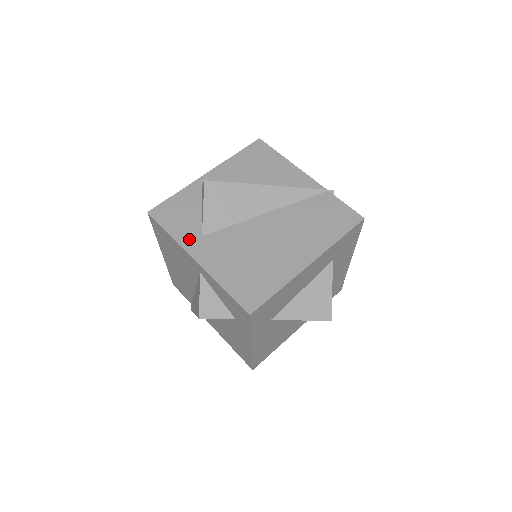
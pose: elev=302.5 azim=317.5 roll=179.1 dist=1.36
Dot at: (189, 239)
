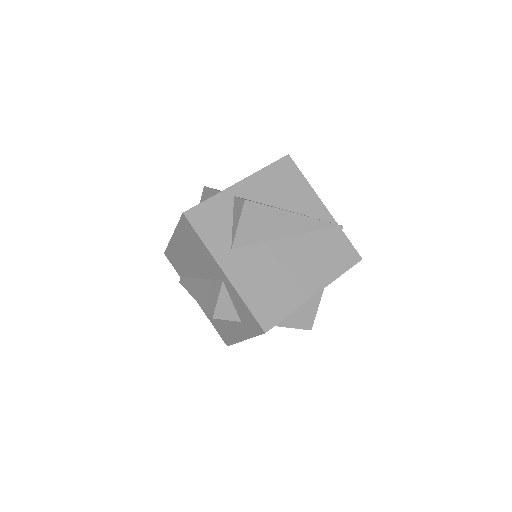
Dot at: (220, 250)
